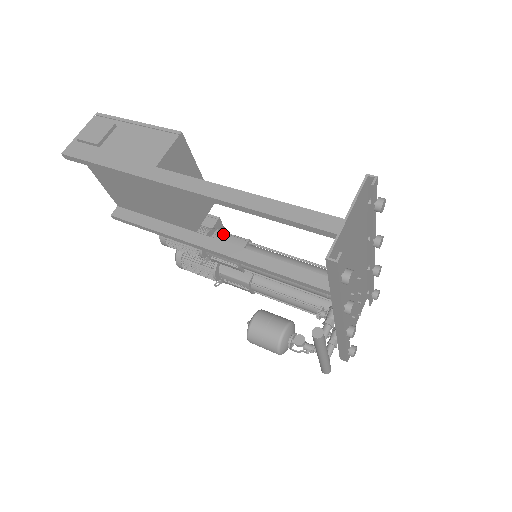
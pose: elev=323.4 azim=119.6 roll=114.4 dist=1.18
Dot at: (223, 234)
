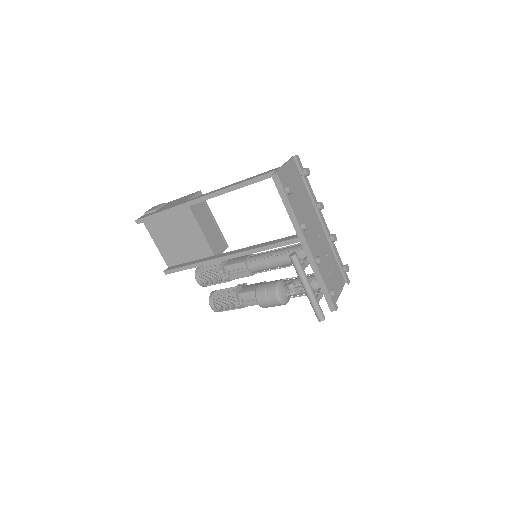
Dot at: (235, 258)
